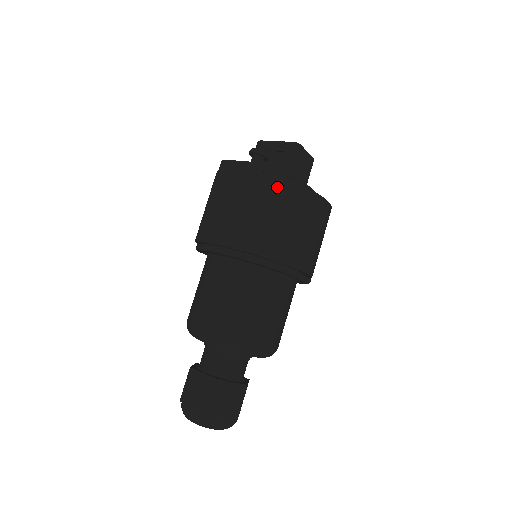
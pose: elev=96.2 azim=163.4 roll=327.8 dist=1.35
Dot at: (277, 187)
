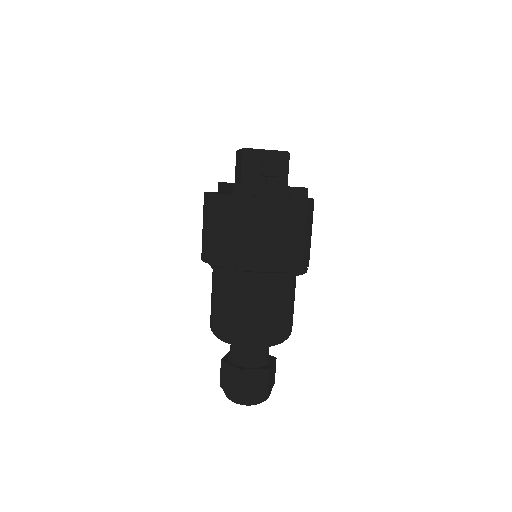
Dot at: (306, 209)
